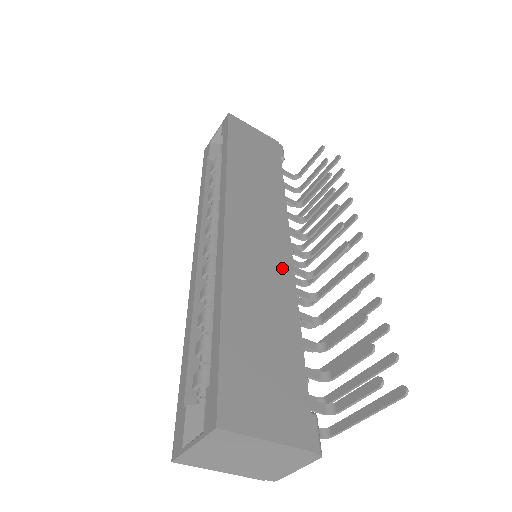
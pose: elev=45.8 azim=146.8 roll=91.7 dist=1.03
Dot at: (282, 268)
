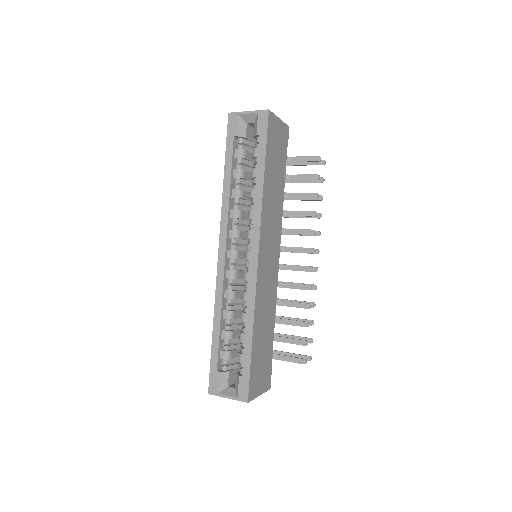
Dot at: (274, 281)
